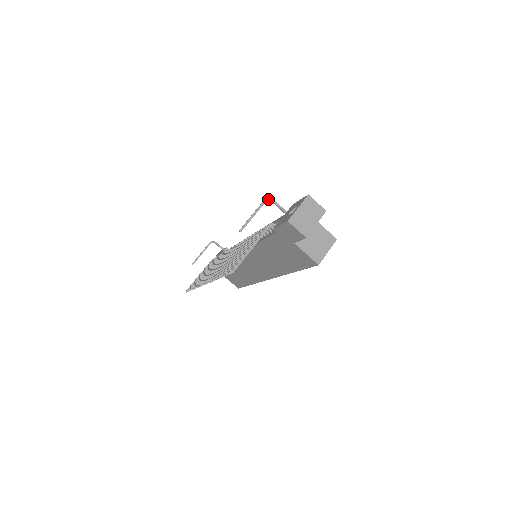
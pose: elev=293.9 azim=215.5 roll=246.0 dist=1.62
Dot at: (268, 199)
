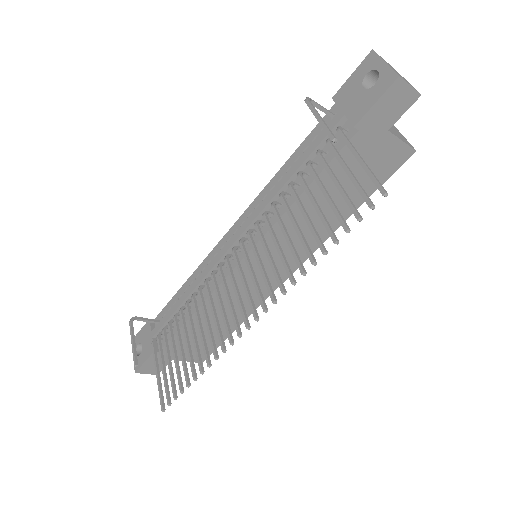
Dot at: (308, 98)
